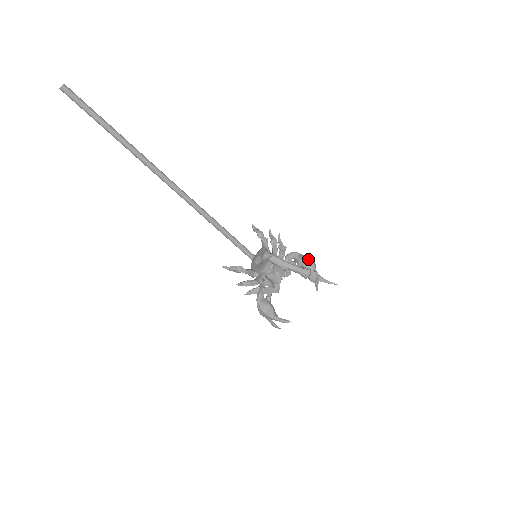
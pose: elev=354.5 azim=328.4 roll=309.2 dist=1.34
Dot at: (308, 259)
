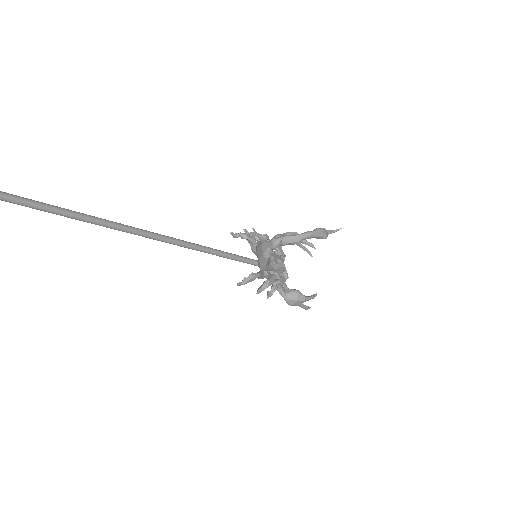
Dot at: (291, 233)
